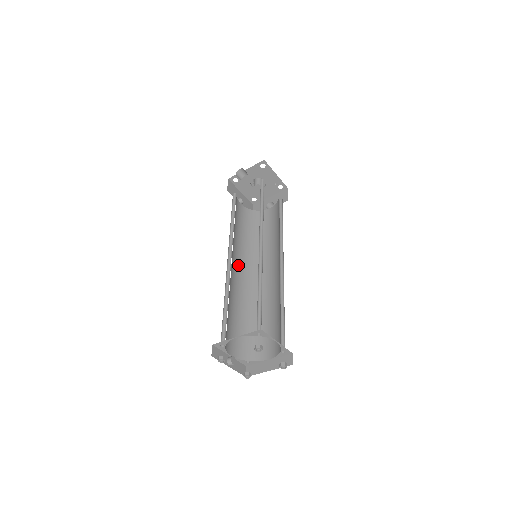
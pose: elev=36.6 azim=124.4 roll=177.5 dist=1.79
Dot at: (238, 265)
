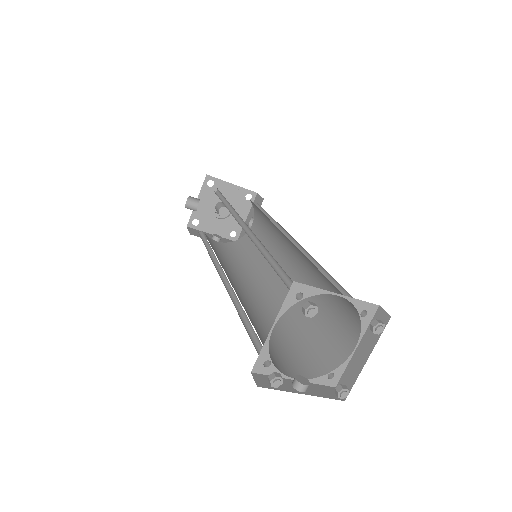
Dot at: (246, 287)
